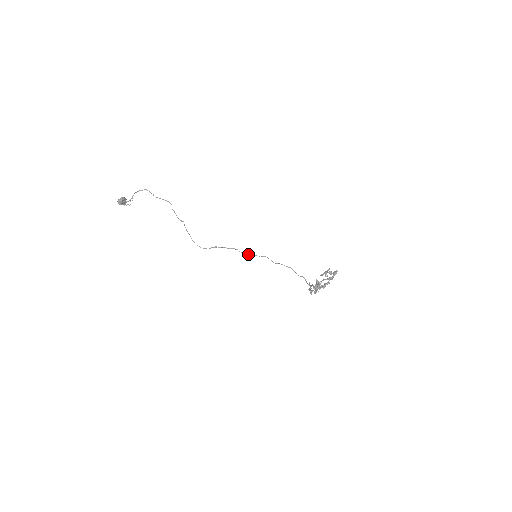
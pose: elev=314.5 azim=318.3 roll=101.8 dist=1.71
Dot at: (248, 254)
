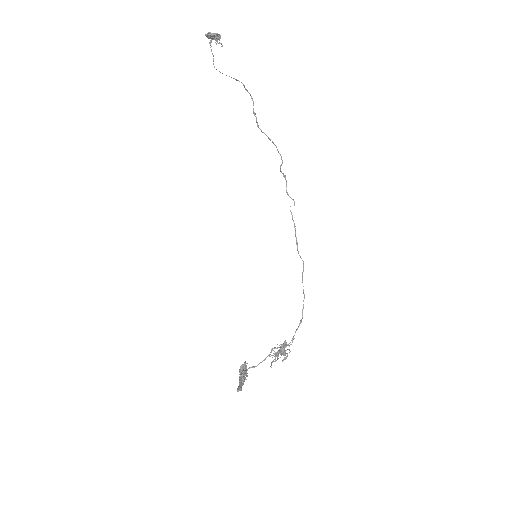
Dot at: (294, 226)
